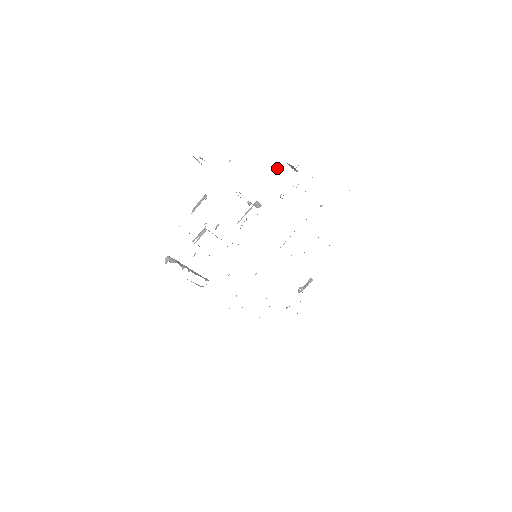
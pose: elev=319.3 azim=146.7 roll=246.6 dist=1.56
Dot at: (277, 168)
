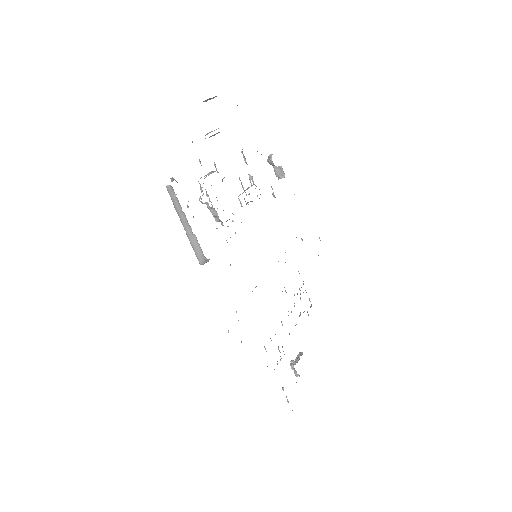
Dot at: (270, 157)
